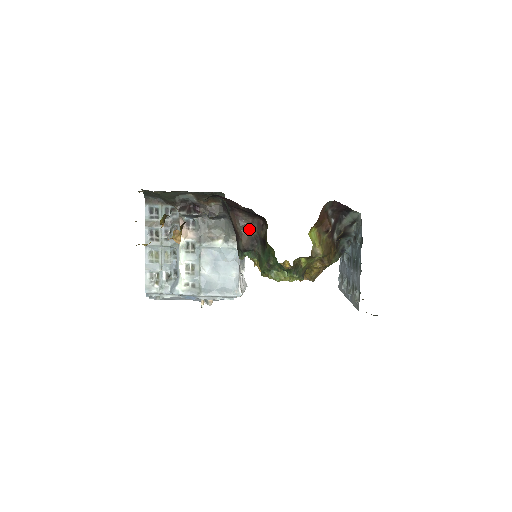
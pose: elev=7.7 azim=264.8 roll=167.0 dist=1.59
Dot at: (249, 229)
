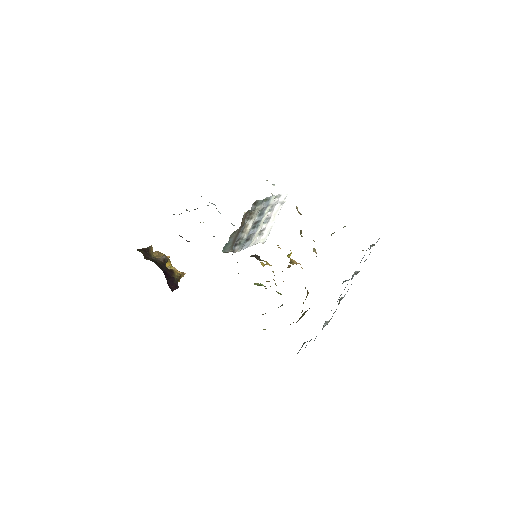
Dot at: occluded
